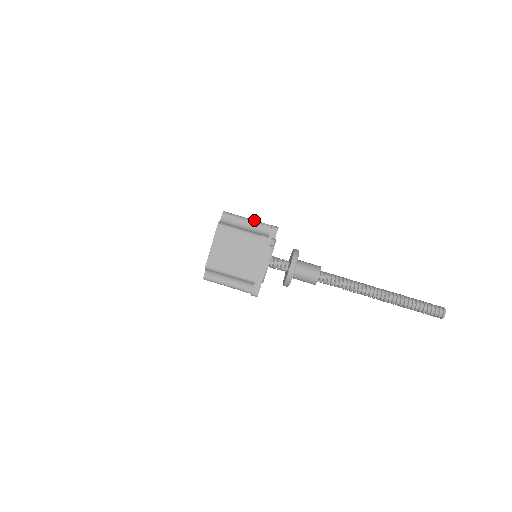
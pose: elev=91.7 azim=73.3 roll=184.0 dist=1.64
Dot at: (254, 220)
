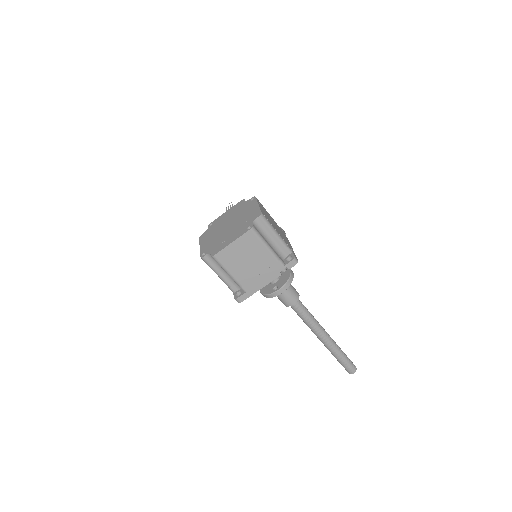
Dot at: (281, 237)
